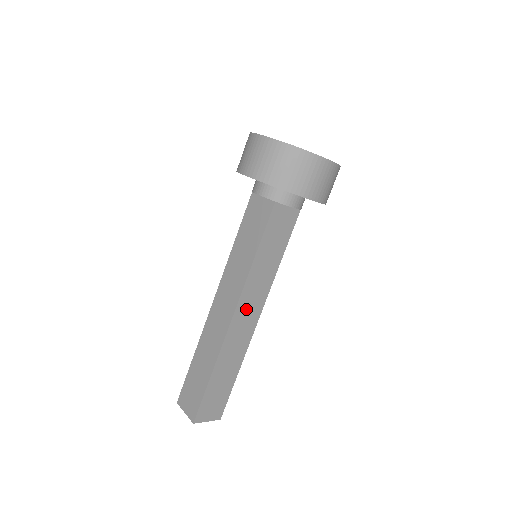
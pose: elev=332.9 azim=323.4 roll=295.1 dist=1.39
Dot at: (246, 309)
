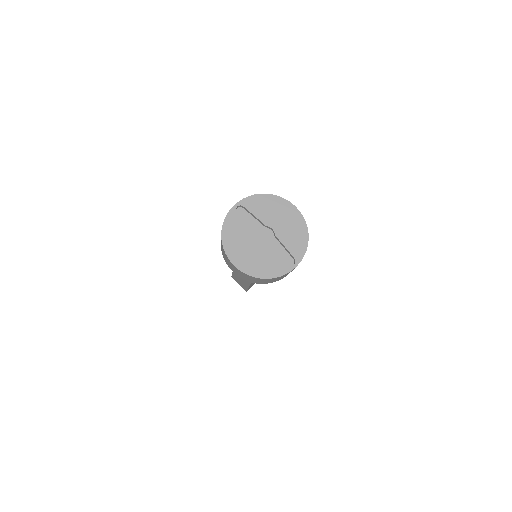
Dot at: occluded
